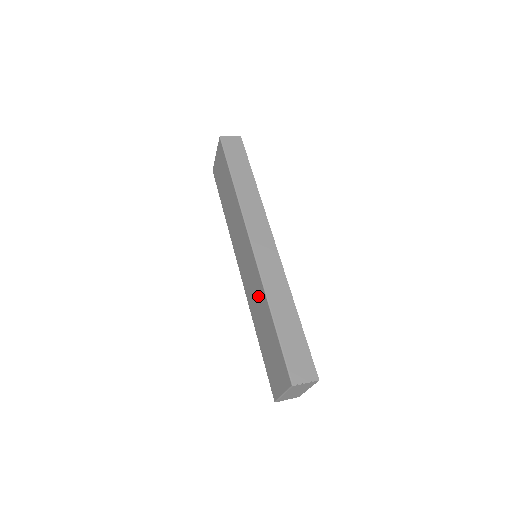
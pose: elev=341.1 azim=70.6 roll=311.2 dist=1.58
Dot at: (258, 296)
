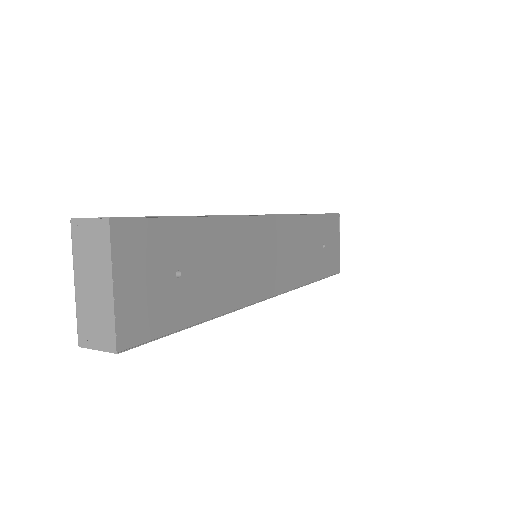
Dot at: occluded
